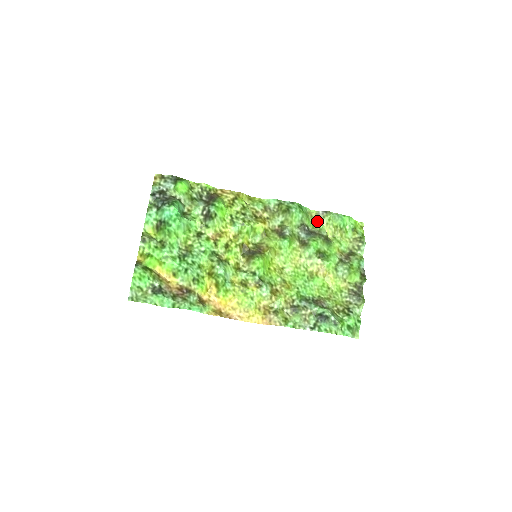
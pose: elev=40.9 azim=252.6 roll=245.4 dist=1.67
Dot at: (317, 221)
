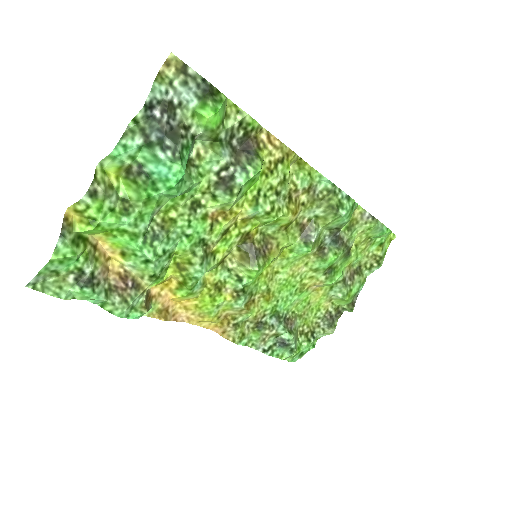
Dot at: (355, 223)
